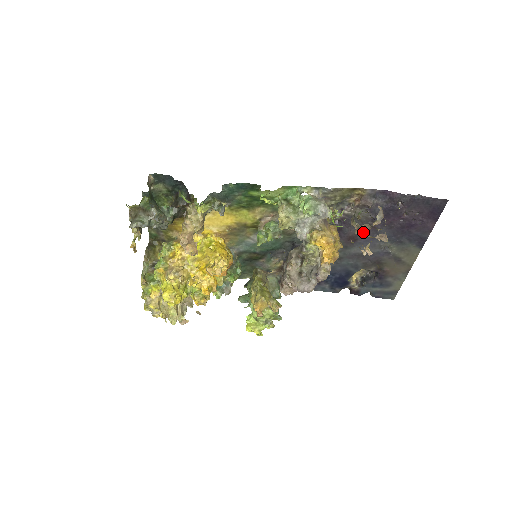
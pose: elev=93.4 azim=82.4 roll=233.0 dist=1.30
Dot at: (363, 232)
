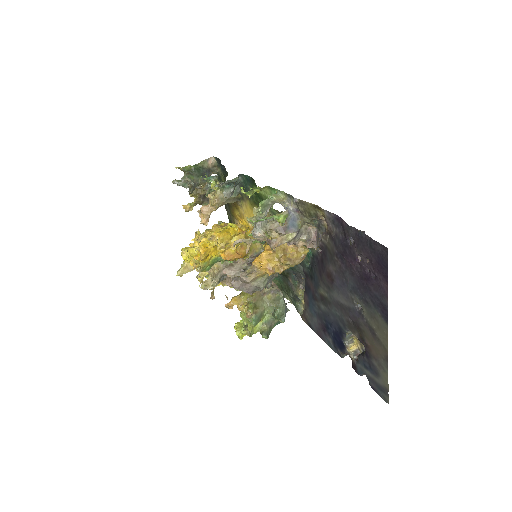
Dot at: (335, 271)
